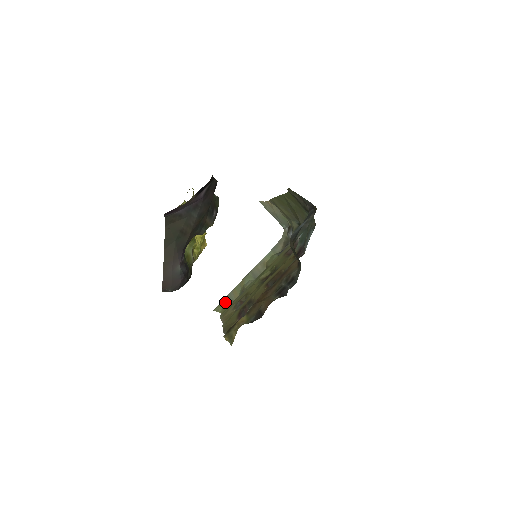
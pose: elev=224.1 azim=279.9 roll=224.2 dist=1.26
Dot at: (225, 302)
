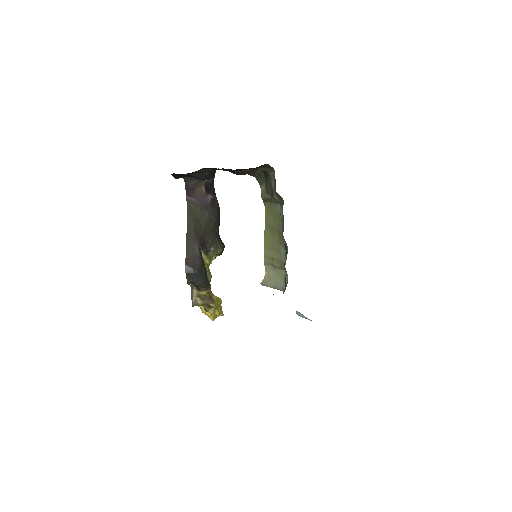
Dot at: occluded
